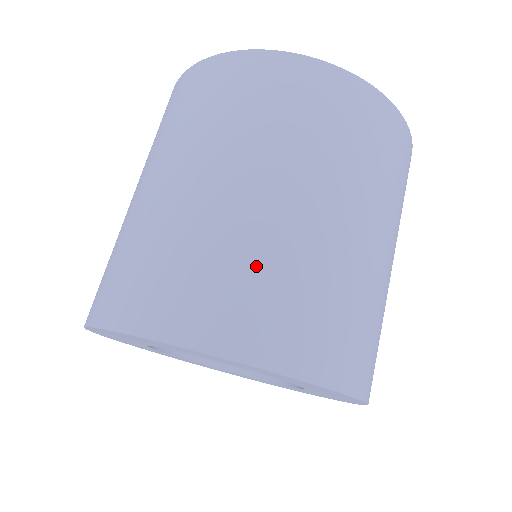
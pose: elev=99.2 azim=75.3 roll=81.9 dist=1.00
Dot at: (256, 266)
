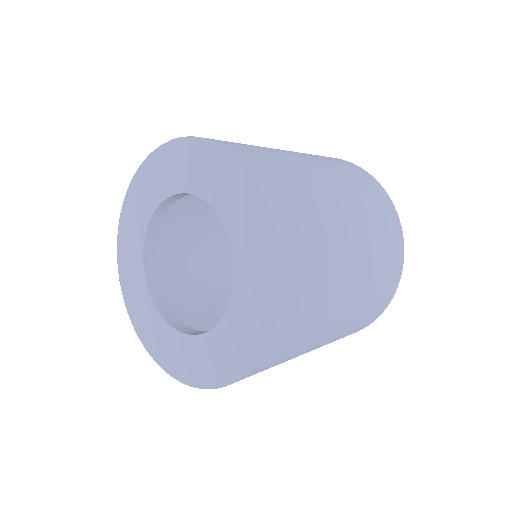
Dot at: (265, 150)
